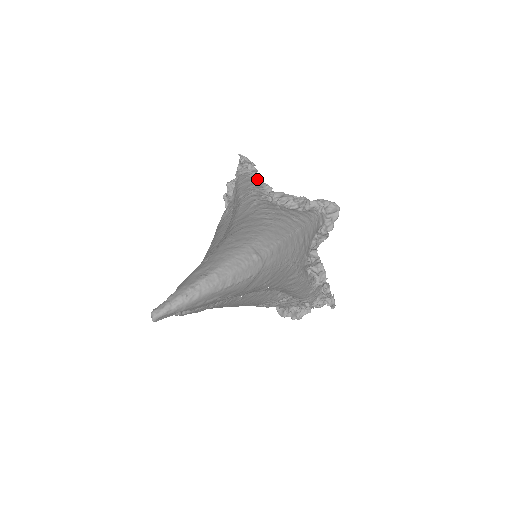
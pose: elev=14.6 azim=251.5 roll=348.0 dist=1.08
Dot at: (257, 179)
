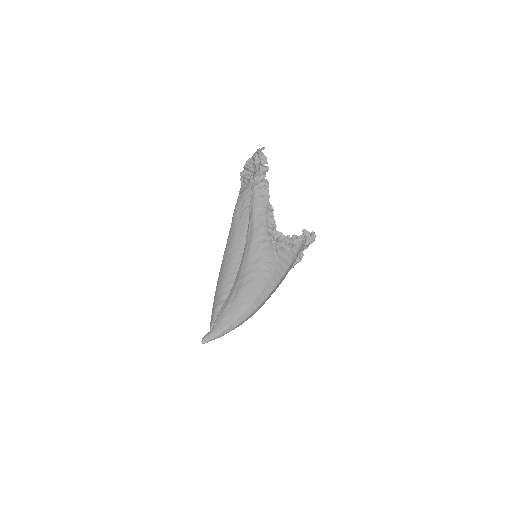
Dot at: (267, 203)
